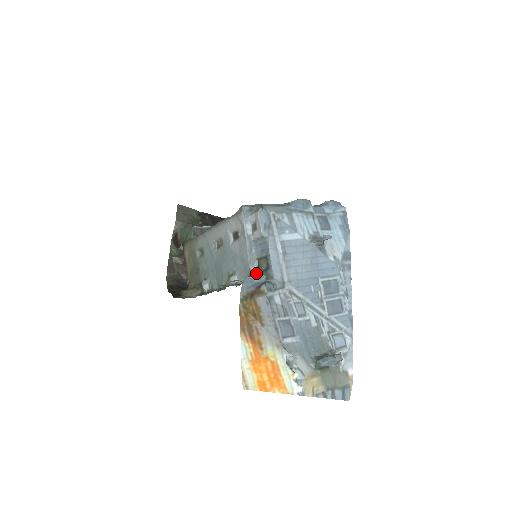
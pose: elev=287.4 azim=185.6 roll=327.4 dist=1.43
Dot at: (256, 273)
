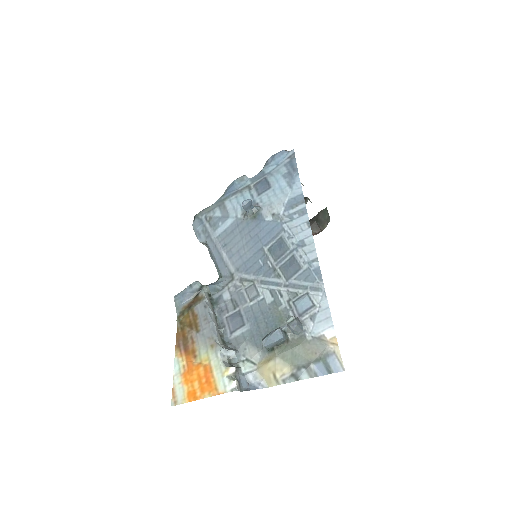
Dot at: occluded
